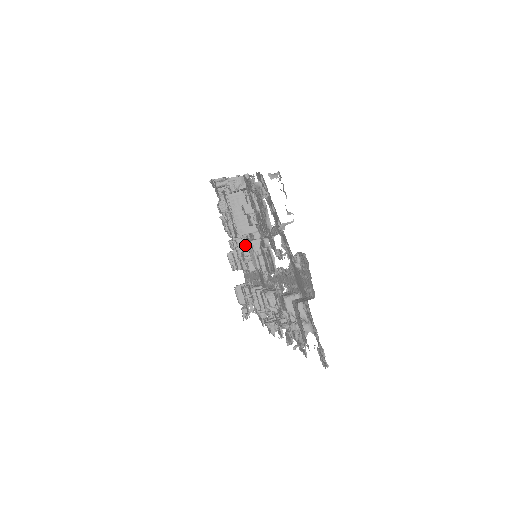
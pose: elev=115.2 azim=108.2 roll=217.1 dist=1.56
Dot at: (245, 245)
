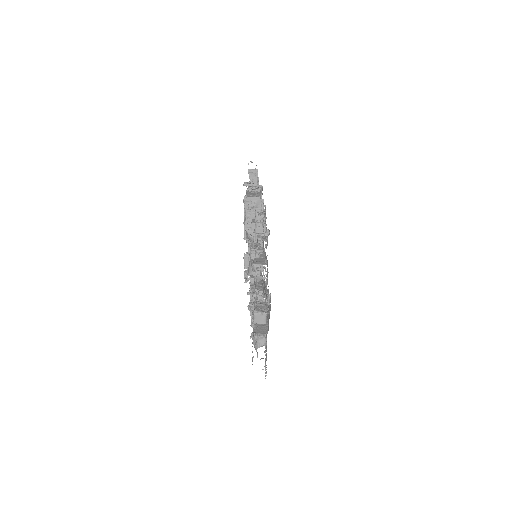
Dot at: occluded
